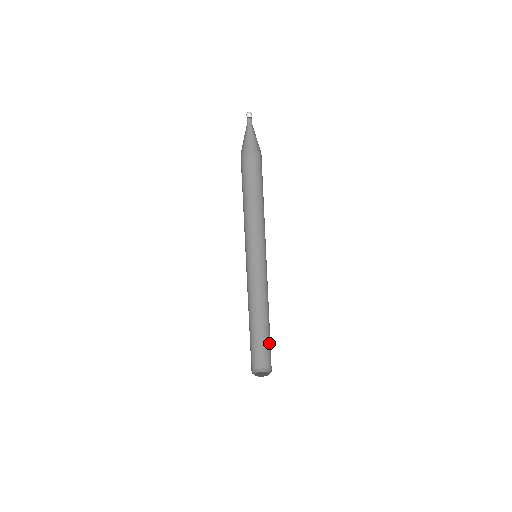
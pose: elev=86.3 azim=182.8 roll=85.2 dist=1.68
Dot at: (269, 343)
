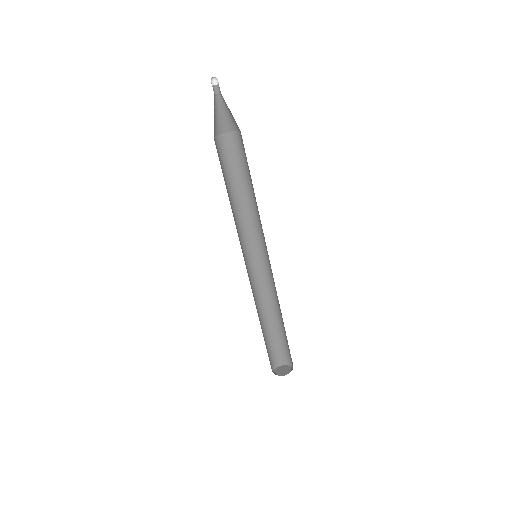
Dot at: (280, 337)
